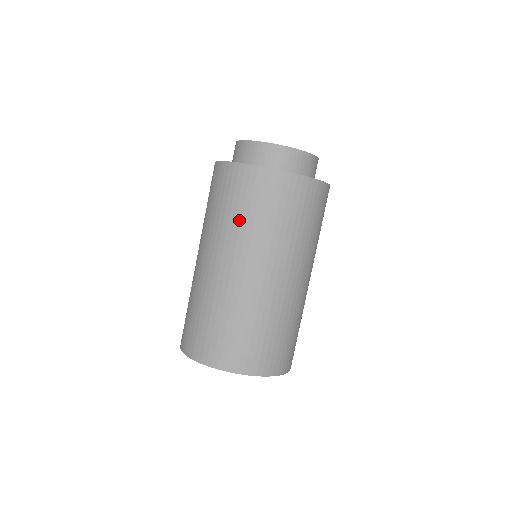
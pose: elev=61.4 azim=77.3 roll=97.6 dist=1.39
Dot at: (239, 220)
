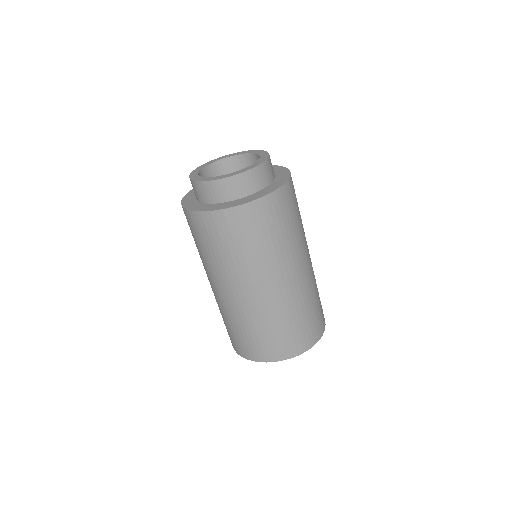
Dot at: (206, 255)
